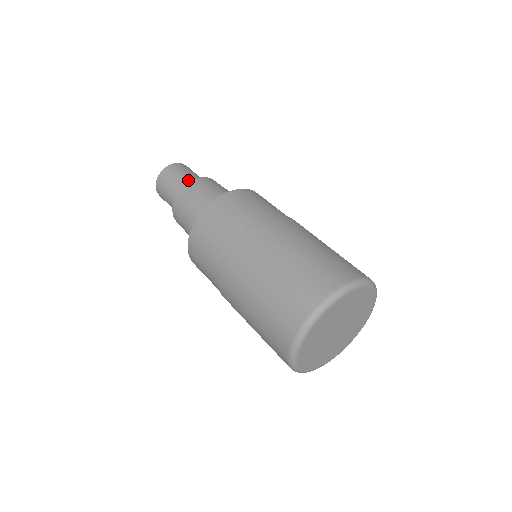
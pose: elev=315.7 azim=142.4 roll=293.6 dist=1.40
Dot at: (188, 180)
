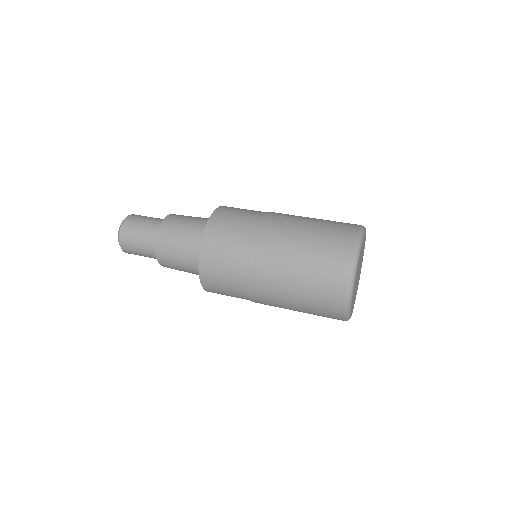
Dot at: (153, 226)
